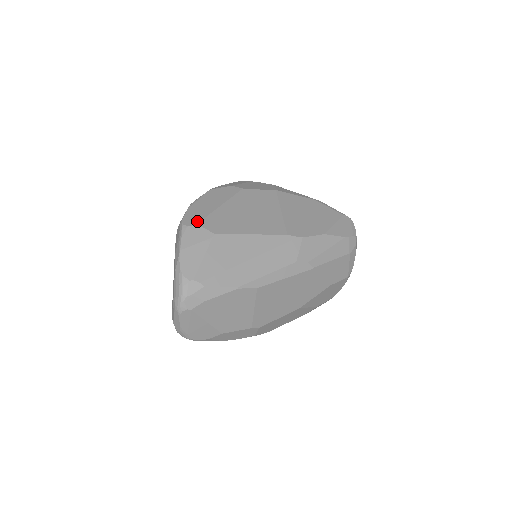
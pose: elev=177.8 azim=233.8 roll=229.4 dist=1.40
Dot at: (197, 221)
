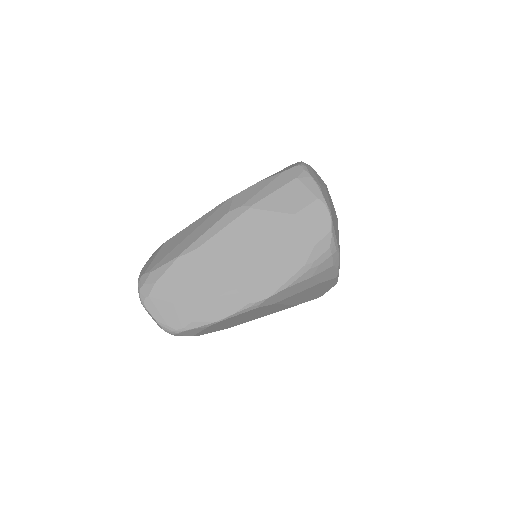
Dot at: occluded
